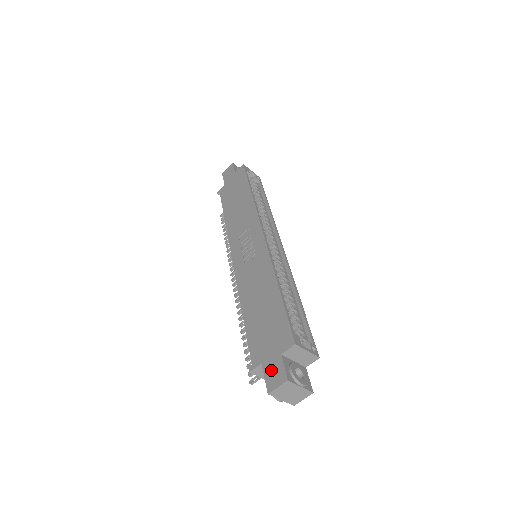
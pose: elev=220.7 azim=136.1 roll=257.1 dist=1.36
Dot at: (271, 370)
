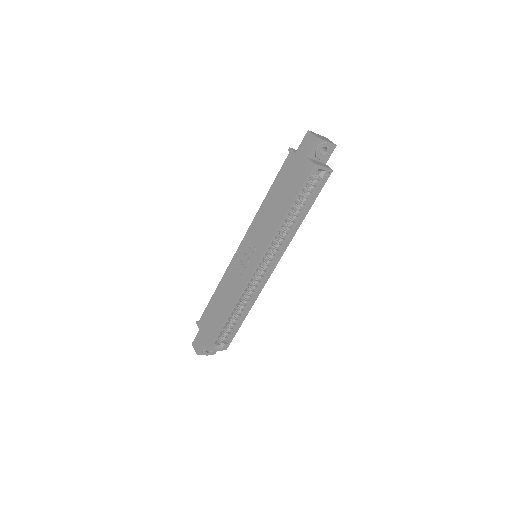
Dot at: (198, 340)
